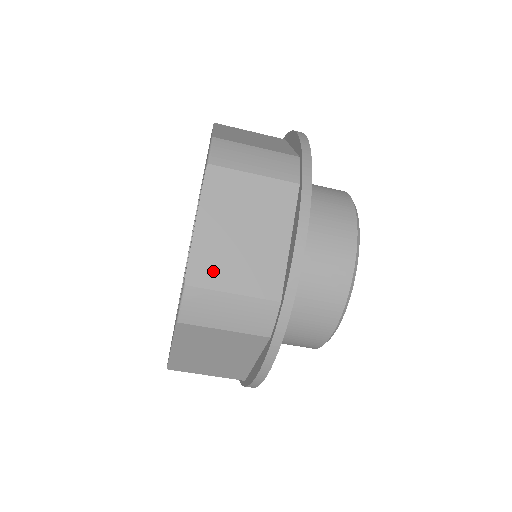
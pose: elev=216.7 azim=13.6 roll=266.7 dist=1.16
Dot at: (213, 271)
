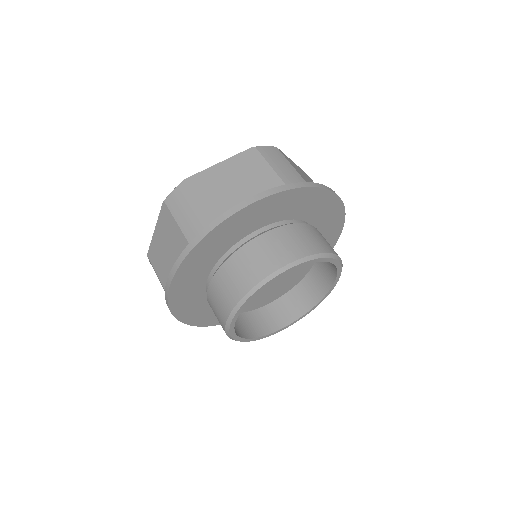
Dot at: (155, 259)
